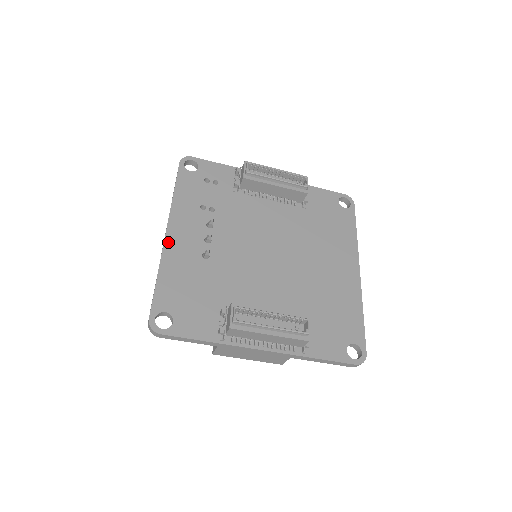
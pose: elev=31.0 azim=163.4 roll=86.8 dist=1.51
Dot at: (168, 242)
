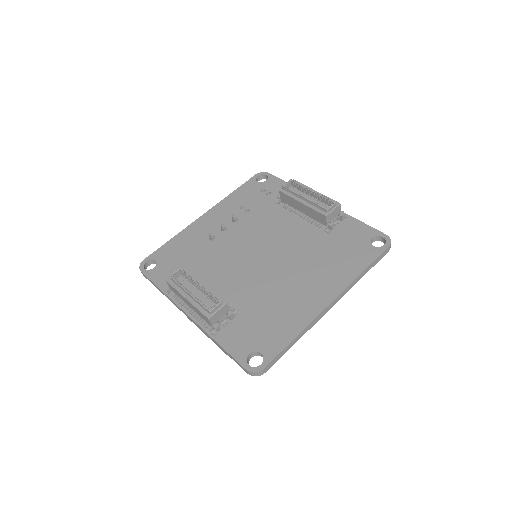
Dot at: (198, 221)
